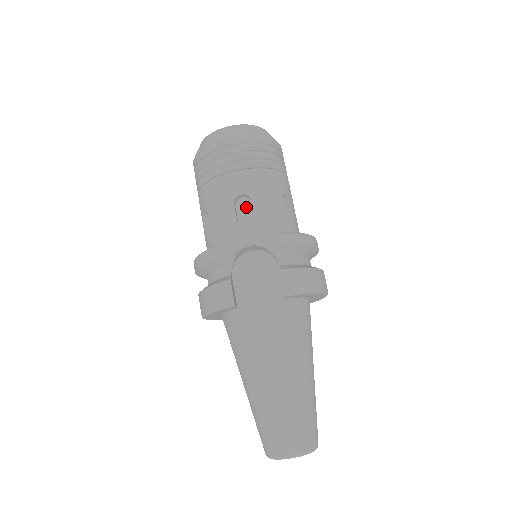
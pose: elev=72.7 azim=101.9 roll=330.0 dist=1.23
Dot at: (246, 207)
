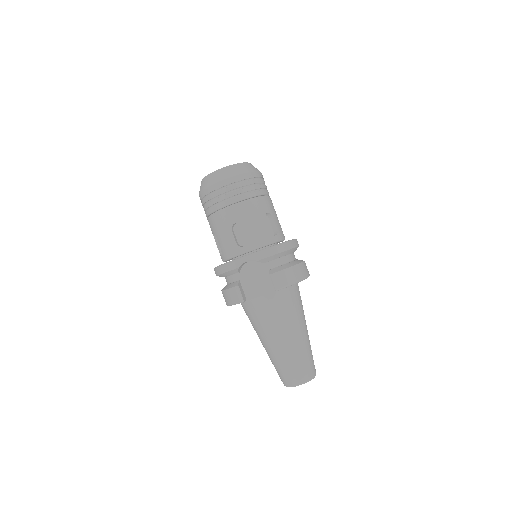
Dot at: (241, 230)
